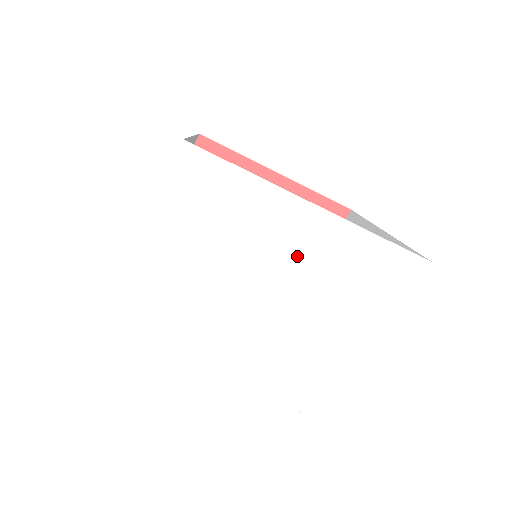
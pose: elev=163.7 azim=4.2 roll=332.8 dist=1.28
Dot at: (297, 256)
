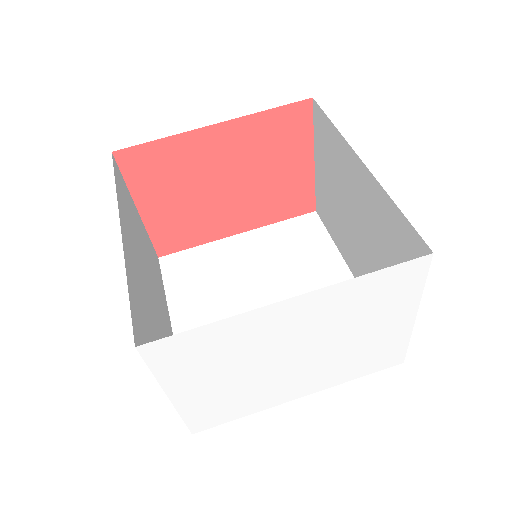
Dot at: (300, 328)
